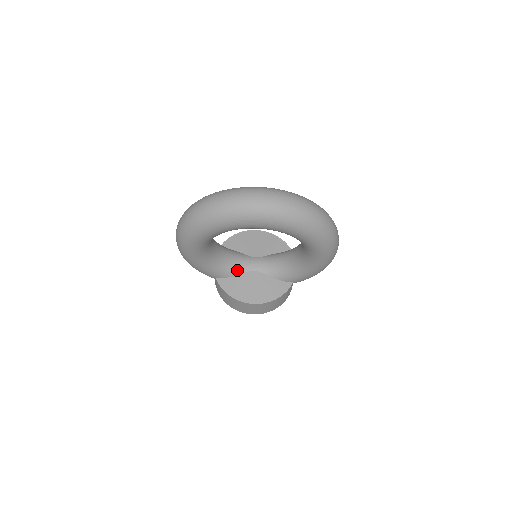
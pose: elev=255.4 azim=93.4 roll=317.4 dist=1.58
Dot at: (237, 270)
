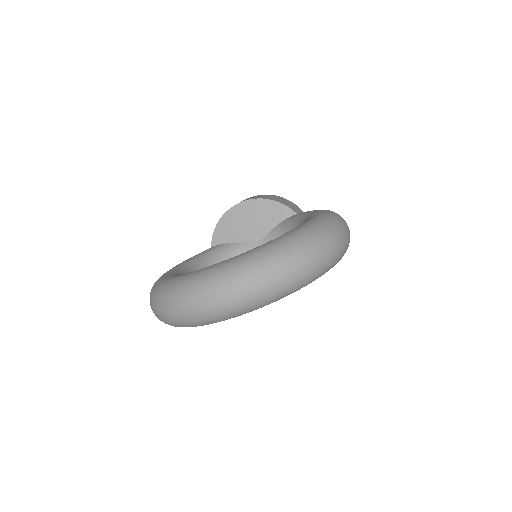
Dot at: occluded
